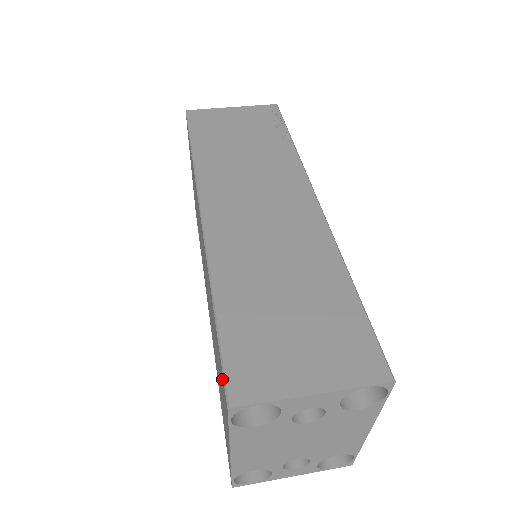
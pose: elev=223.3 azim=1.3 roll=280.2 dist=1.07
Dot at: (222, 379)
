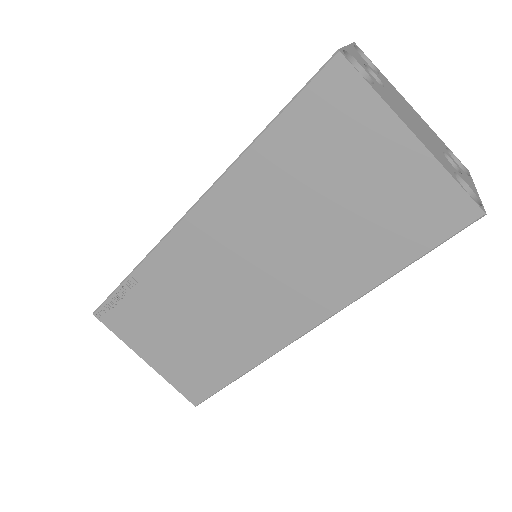
Dot at: (324, 99)
